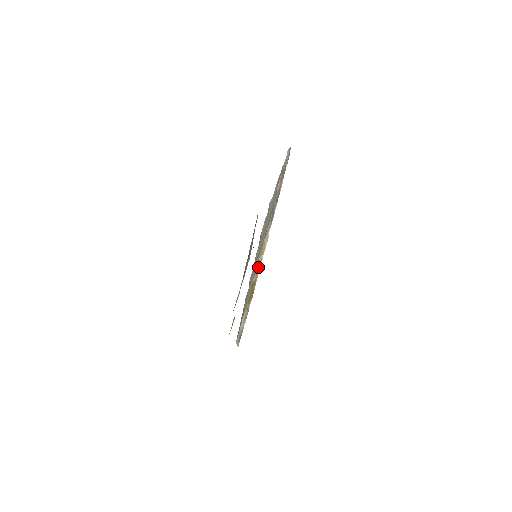
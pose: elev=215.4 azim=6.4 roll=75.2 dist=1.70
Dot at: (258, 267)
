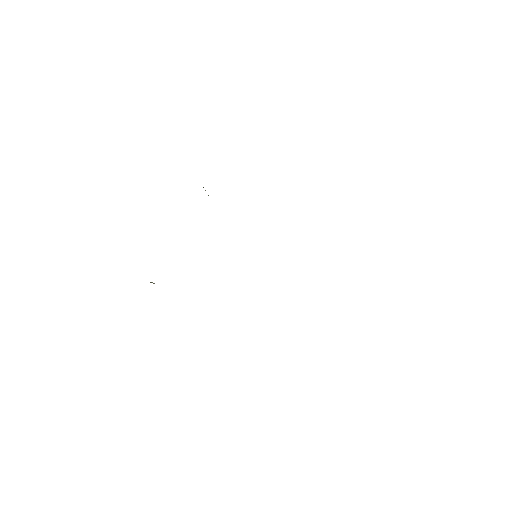
Dot at: occluded
